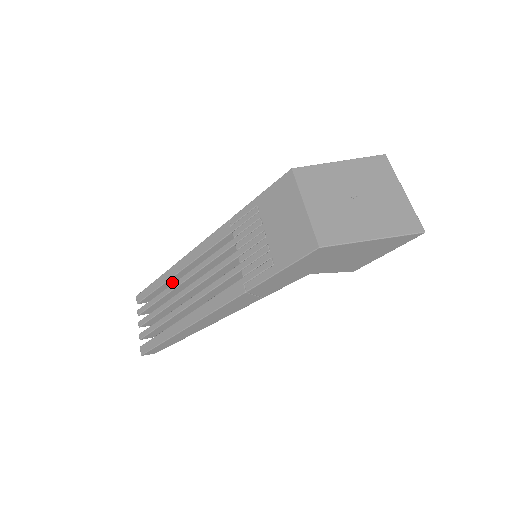
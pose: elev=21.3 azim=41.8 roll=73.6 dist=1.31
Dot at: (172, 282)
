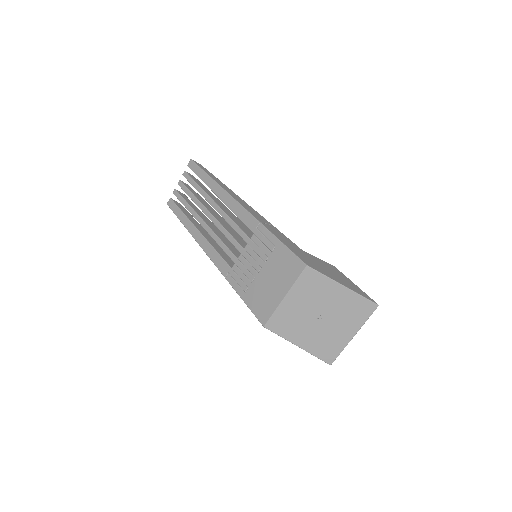
Dot at: occluded
